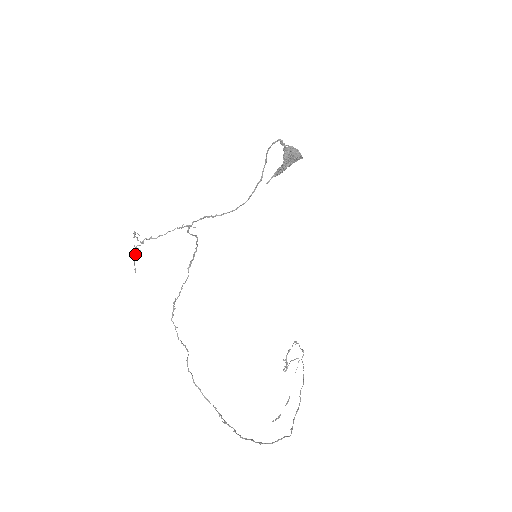
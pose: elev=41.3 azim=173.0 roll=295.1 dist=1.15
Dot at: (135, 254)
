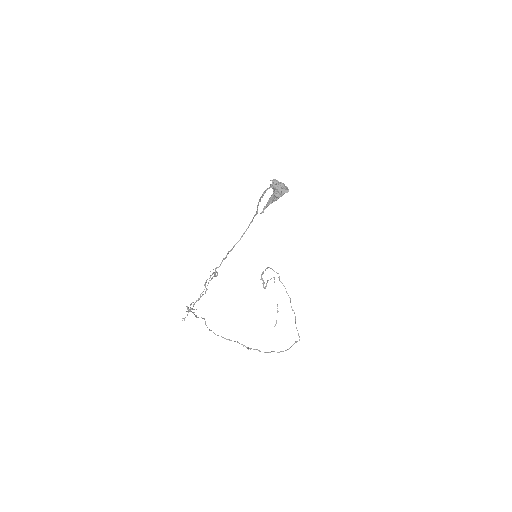
Dot at: (187, 315)
